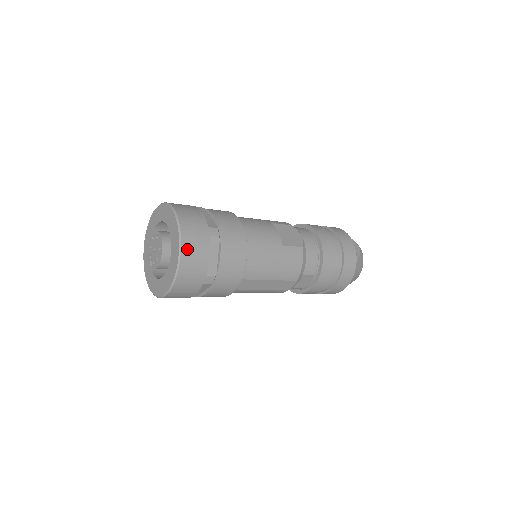
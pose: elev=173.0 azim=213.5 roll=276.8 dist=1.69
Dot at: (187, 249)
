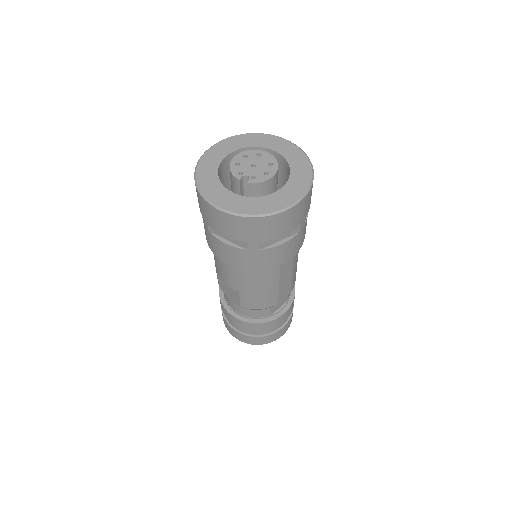
Dot at: occluded
